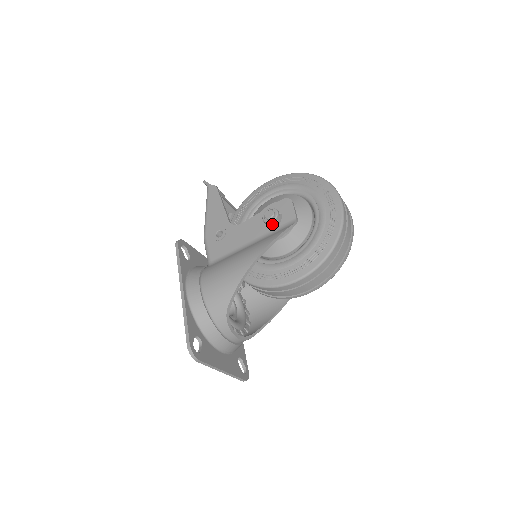
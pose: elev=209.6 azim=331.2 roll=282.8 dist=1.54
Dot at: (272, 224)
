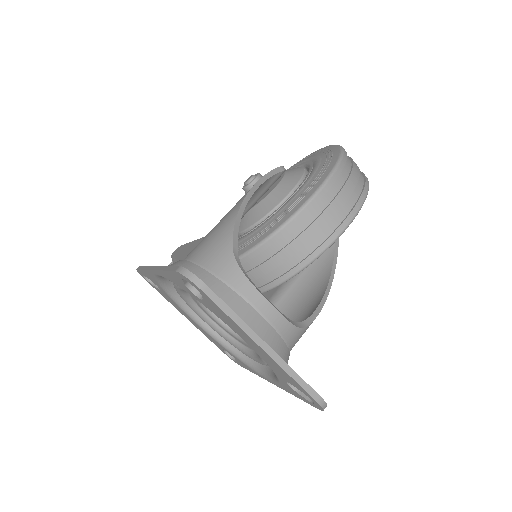
Dot at: occluded
